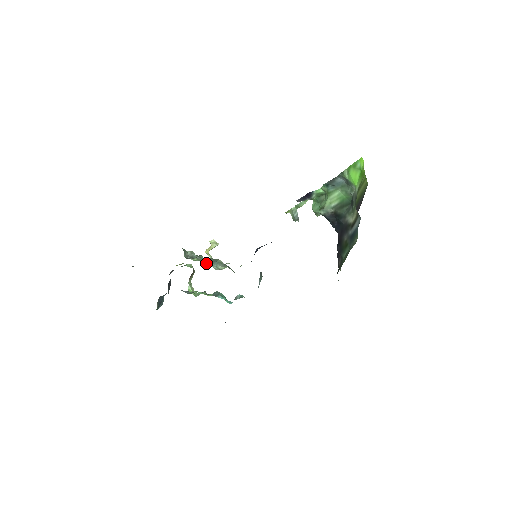
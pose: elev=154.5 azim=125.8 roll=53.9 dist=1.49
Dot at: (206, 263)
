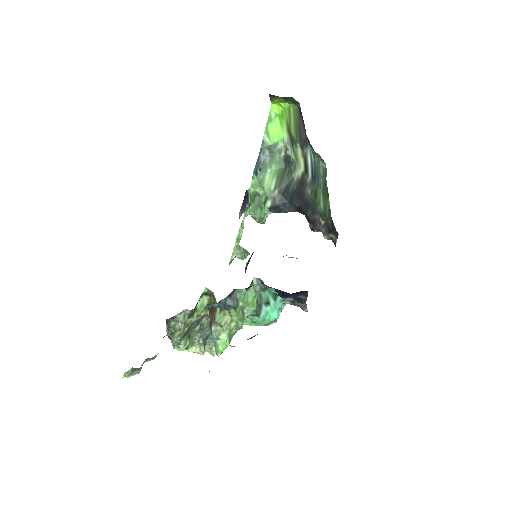
Dot at: (202, 340)
